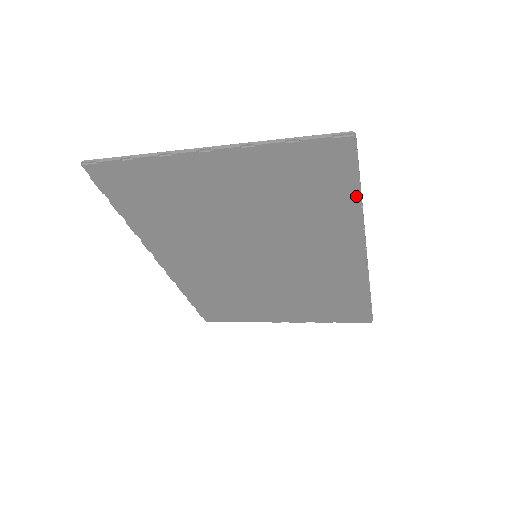
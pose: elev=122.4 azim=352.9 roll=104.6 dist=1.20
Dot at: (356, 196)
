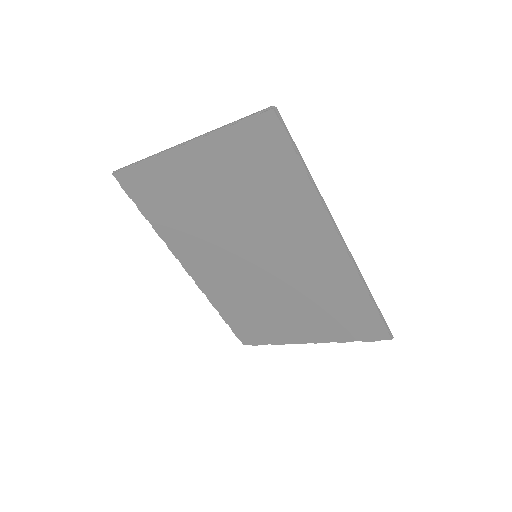
Dot at: (302, 171)
